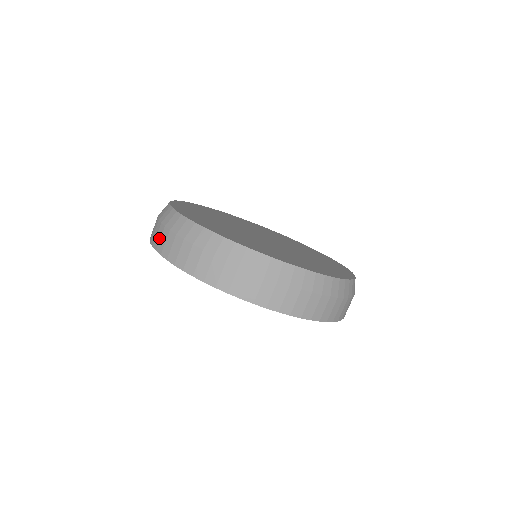
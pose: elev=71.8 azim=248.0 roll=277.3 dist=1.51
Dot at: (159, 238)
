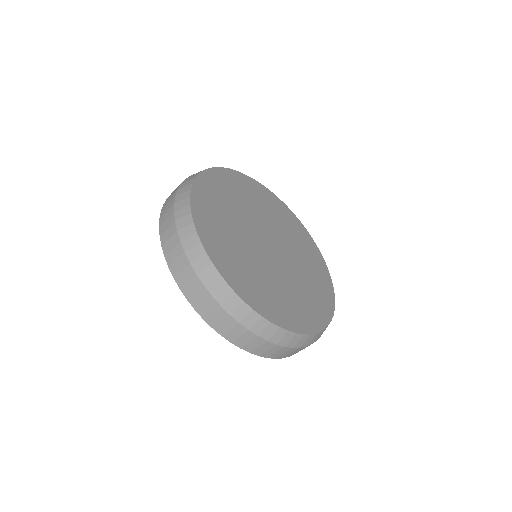
Dot at: (175, 258)
